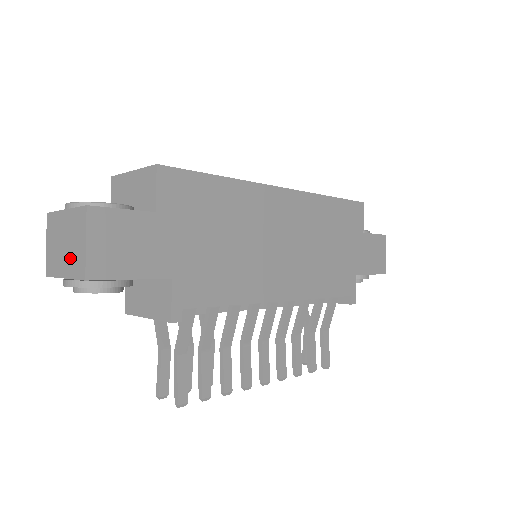
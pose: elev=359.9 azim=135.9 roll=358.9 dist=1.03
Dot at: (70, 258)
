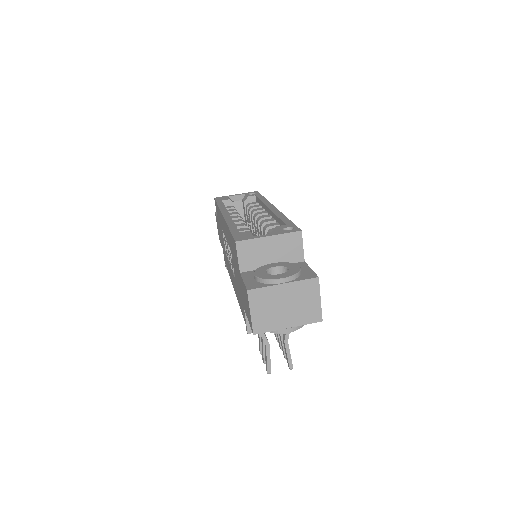
Dot at: (298, 313)
